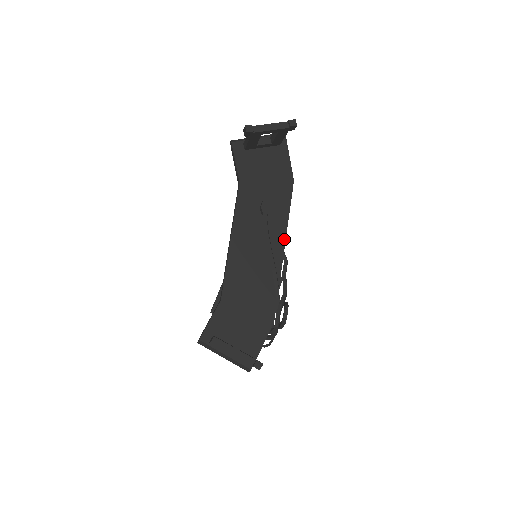
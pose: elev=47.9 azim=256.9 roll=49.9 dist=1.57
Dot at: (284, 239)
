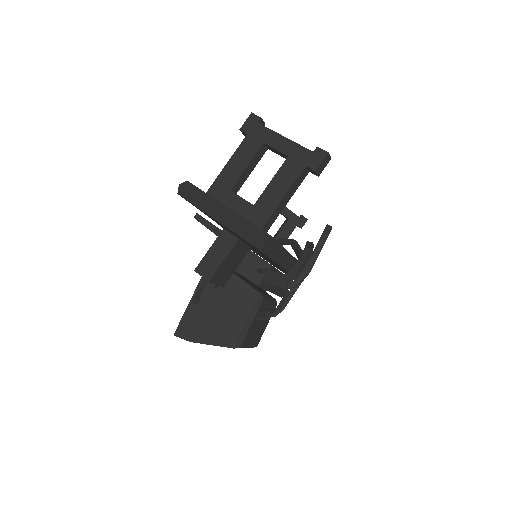
Dot at: occluded
